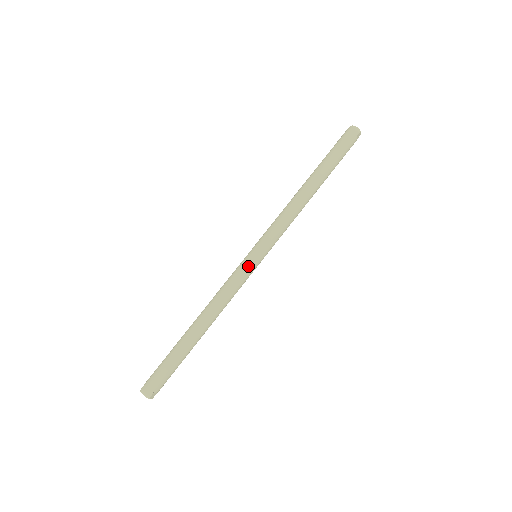
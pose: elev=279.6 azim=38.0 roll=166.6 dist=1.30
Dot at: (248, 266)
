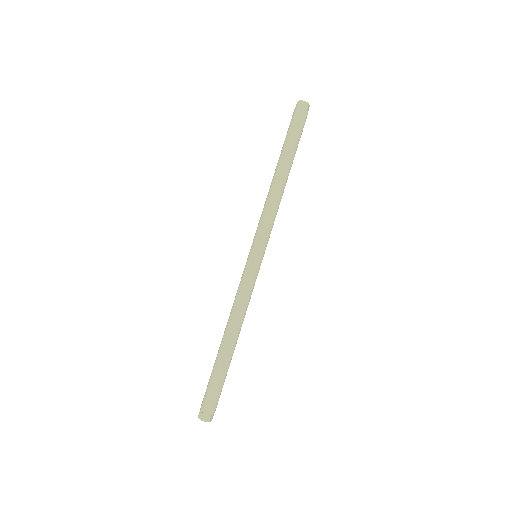
Dot at: (252, 268)
